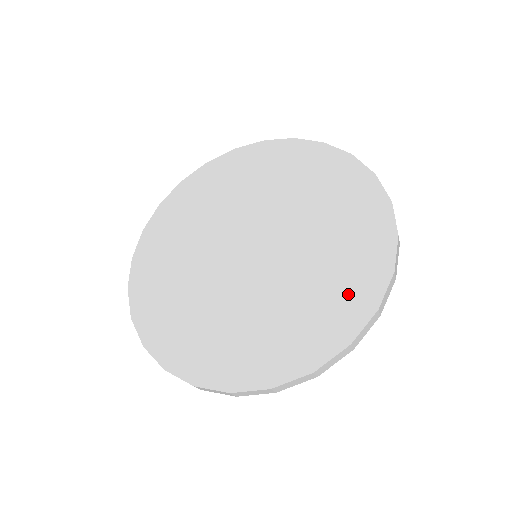
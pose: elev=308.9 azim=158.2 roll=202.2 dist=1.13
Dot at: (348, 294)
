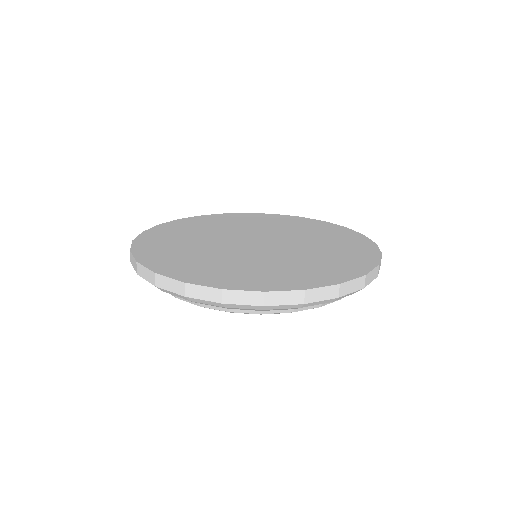
Dot at: (355, 251)
